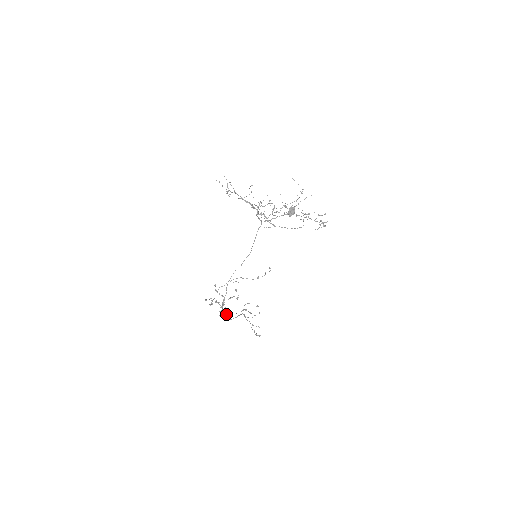
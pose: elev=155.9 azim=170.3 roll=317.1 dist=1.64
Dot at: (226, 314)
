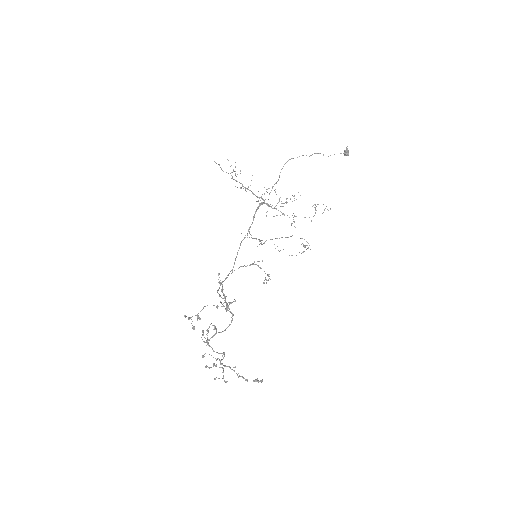
Dot at: (230, 324)
